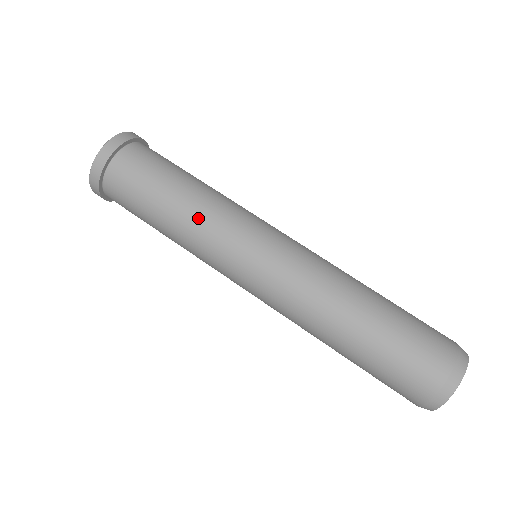
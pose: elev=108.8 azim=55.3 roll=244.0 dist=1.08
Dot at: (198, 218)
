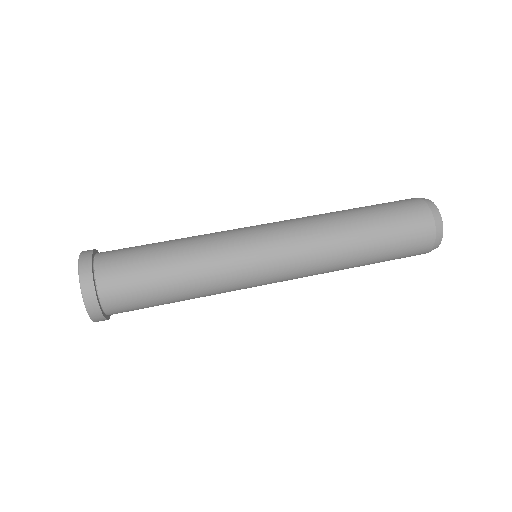
Dot at: (204, 265)
